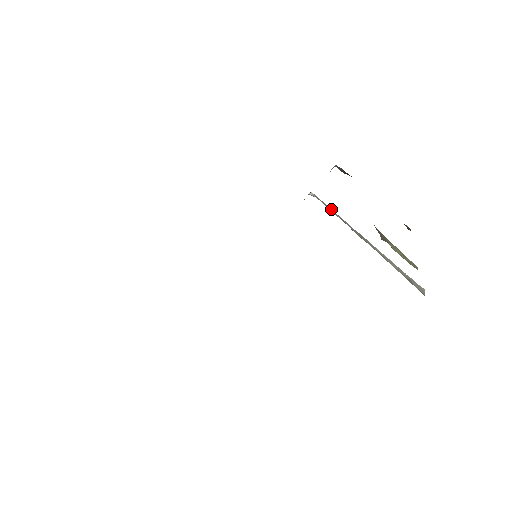
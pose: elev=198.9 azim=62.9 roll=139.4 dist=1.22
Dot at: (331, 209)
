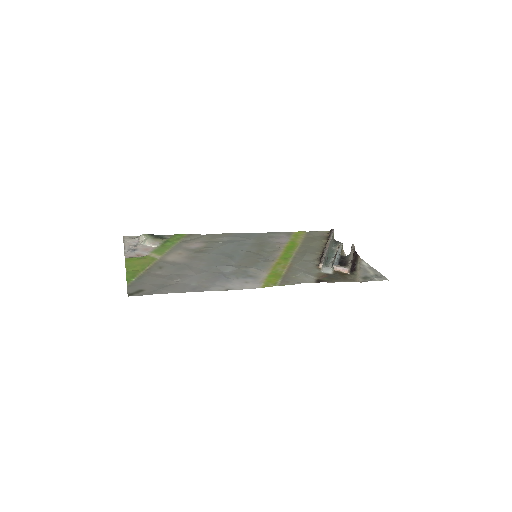
Dot at: (325, 257)
